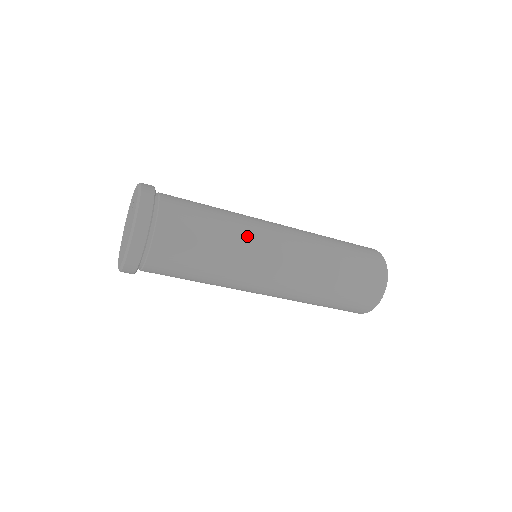
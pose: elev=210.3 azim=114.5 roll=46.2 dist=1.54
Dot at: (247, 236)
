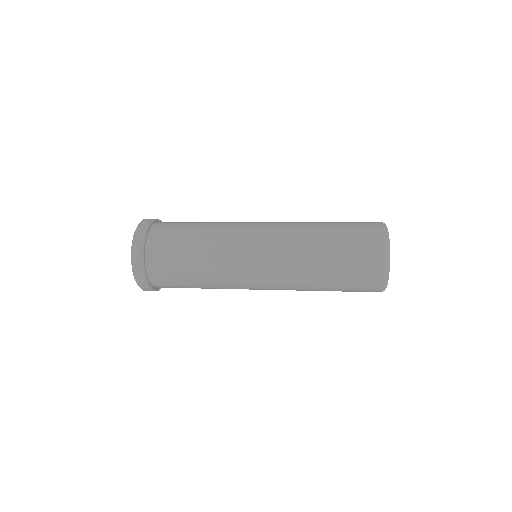
Dot at: (226, 245)
